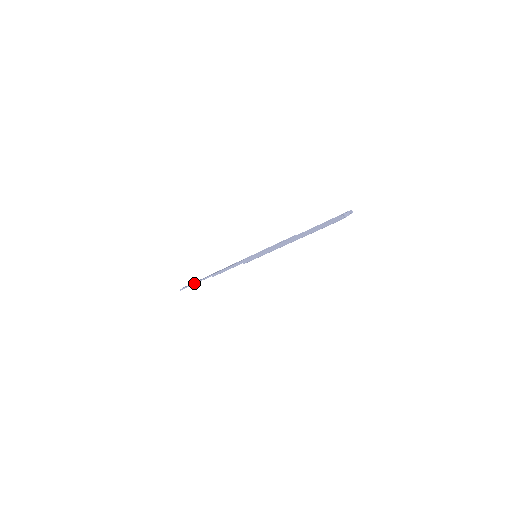
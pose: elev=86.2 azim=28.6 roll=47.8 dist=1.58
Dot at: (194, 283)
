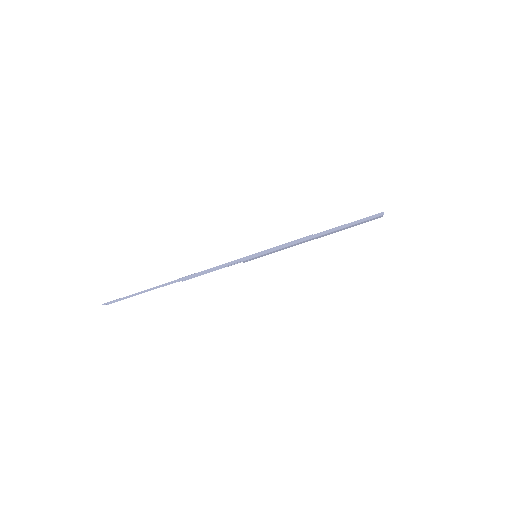
Dot at: (138, 292)
